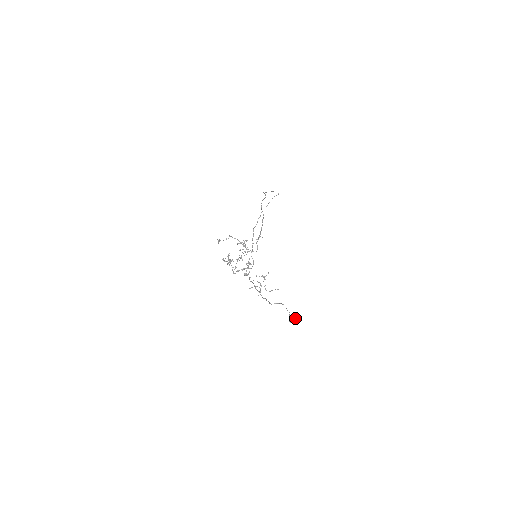
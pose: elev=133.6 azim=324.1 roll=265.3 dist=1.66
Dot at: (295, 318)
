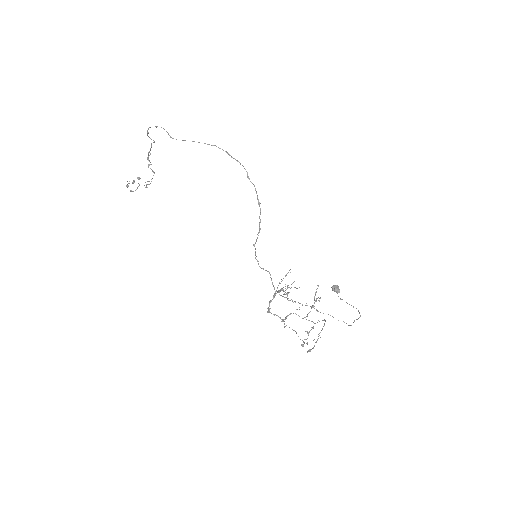
Dot at: (339, 290)
